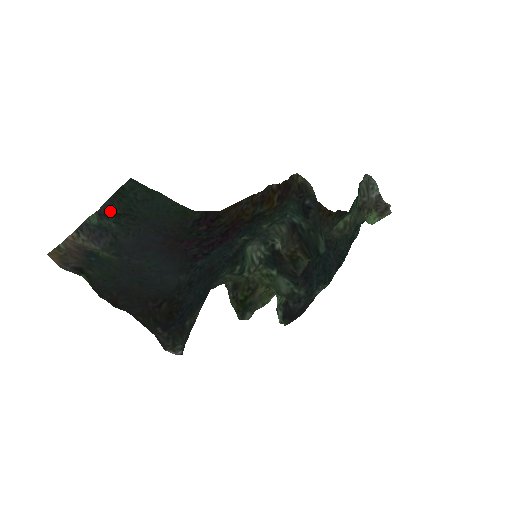
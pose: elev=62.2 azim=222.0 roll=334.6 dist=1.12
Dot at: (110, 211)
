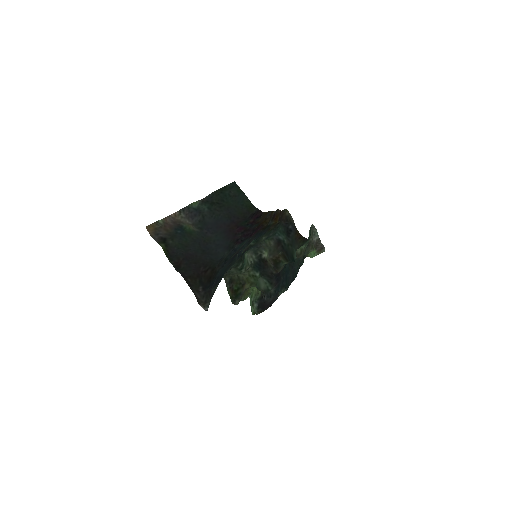
Dot at: (210, 200)
